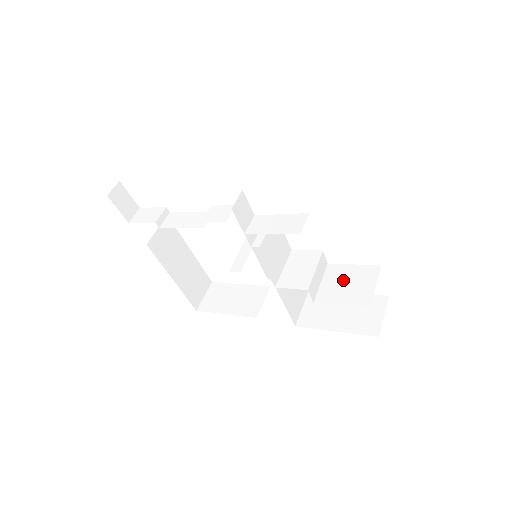
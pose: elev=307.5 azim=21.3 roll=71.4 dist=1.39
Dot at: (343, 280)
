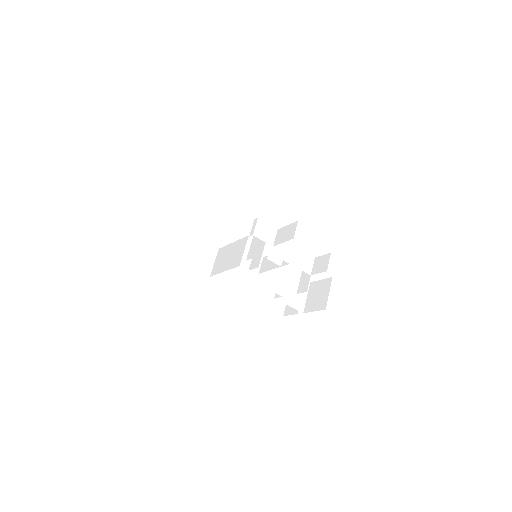
Dot at: (291, 286)
